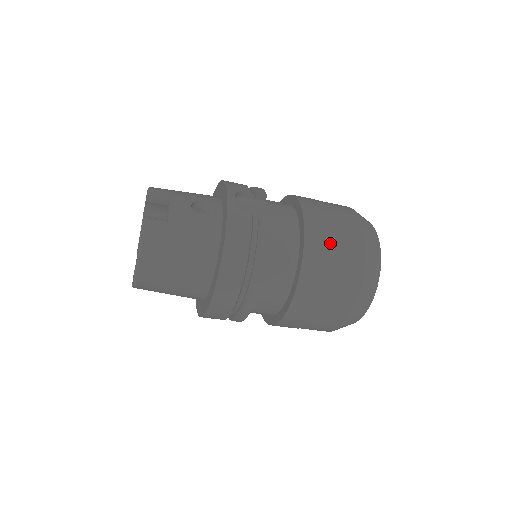
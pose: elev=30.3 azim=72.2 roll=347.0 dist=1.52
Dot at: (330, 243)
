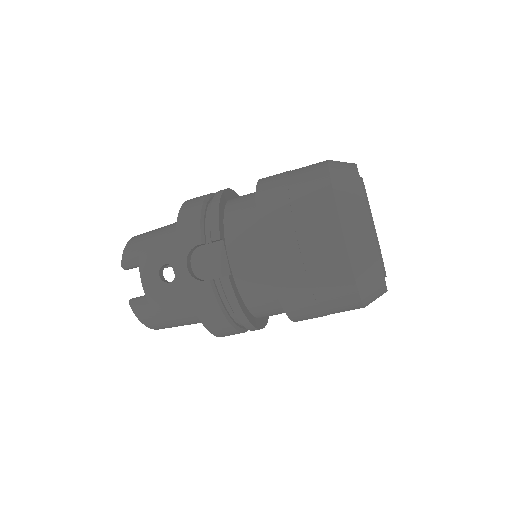
Dot at: (303, 276)
